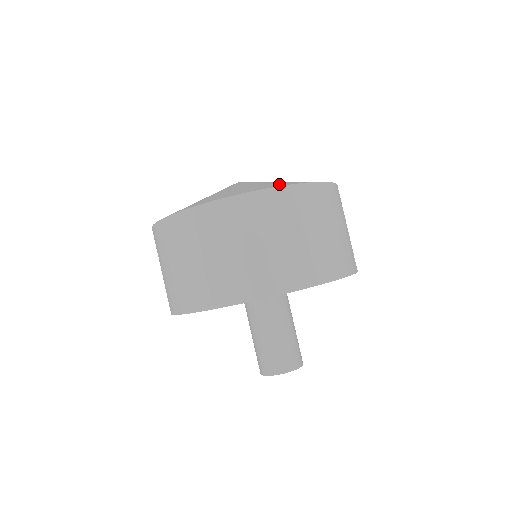
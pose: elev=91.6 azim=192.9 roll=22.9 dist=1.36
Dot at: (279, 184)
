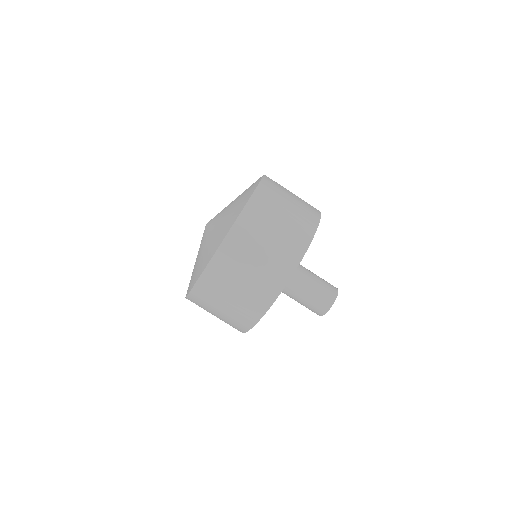
Dot at: (255, 182)
